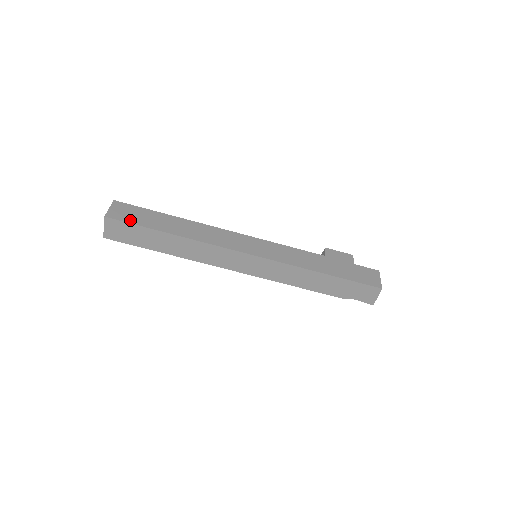
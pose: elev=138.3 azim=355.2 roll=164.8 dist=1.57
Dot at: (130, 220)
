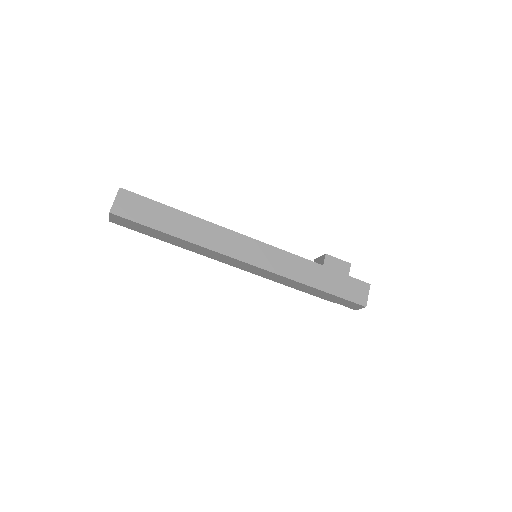
Dot at: (135, 217)
